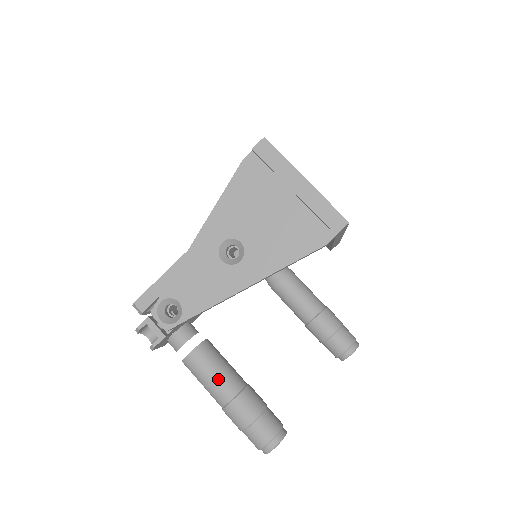
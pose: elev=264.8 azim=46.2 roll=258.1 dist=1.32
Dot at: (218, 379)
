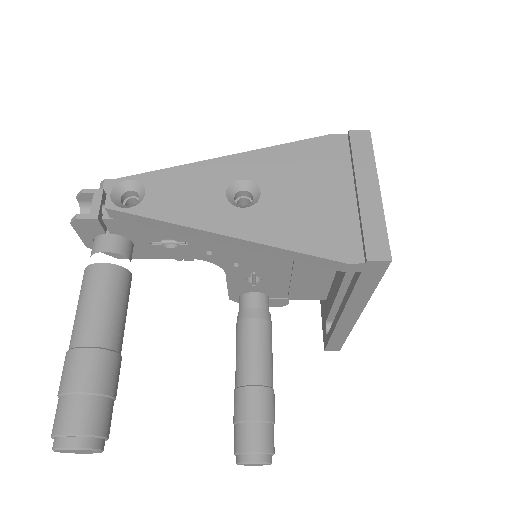
Dot at: (98, 313)
